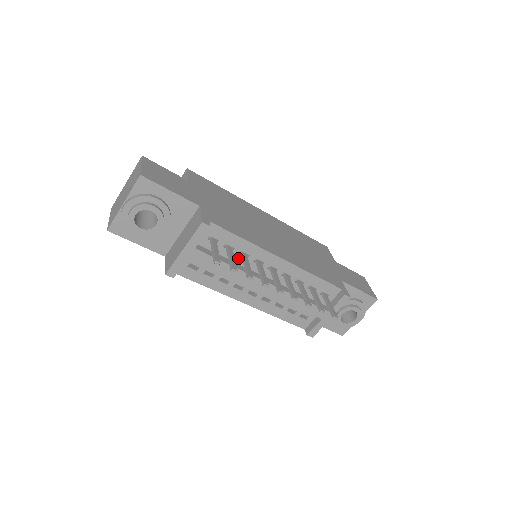
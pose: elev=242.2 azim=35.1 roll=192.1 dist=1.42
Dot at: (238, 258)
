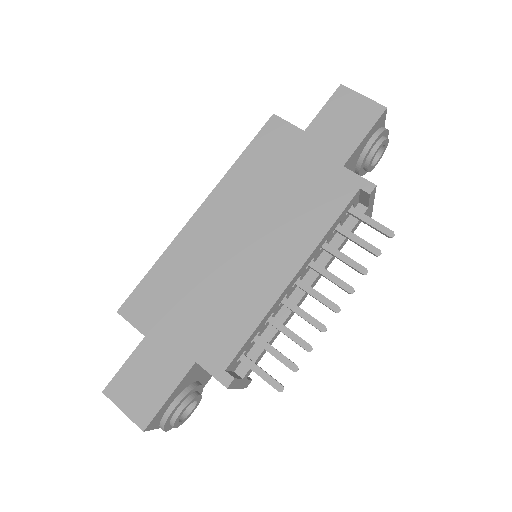
Dot at: (268, 323)
